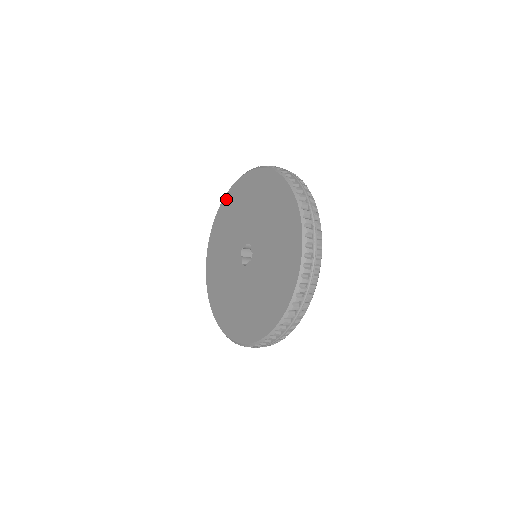
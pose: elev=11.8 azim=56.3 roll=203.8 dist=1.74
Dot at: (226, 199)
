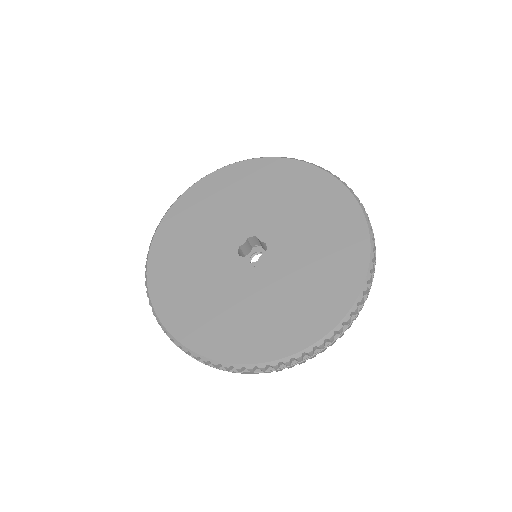
Dot at: (174, 210)
